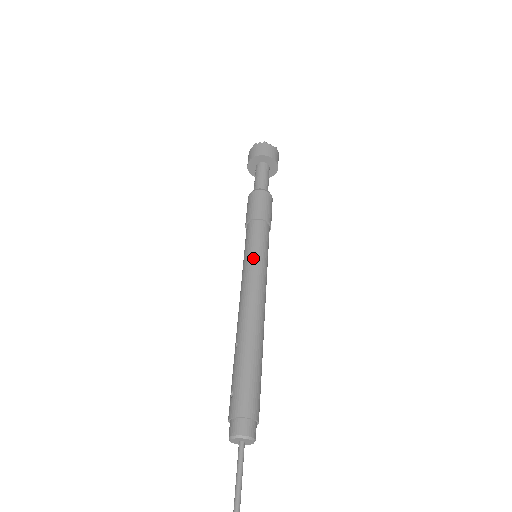
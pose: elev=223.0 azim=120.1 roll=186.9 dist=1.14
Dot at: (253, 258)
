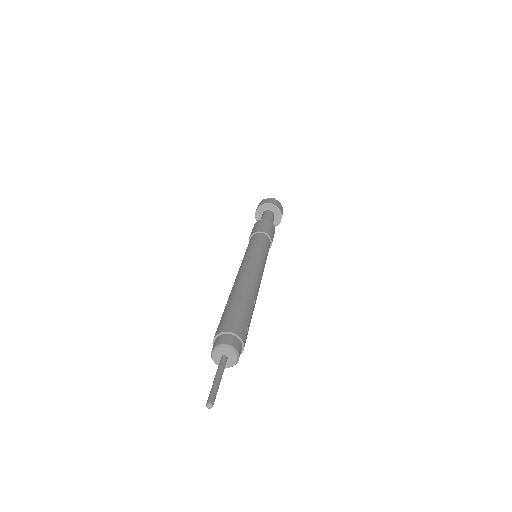
Dot at: (246, 253)
